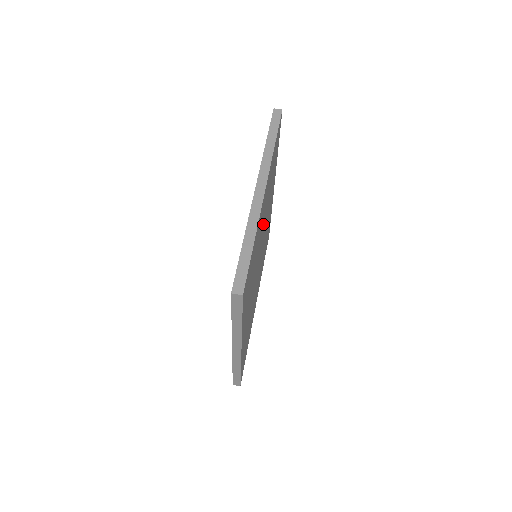
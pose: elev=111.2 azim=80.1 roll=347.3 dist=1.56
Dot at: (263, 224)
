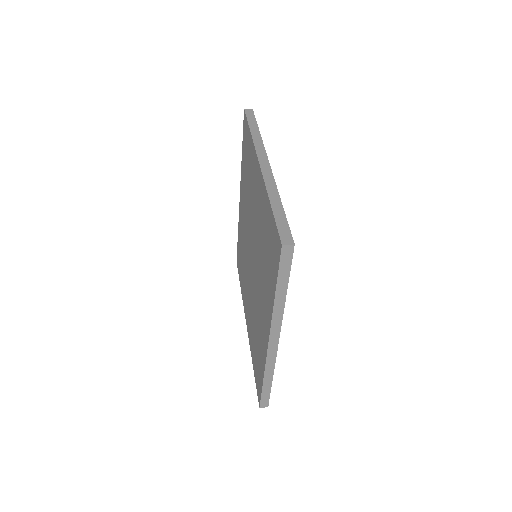
Dot at: occluded
